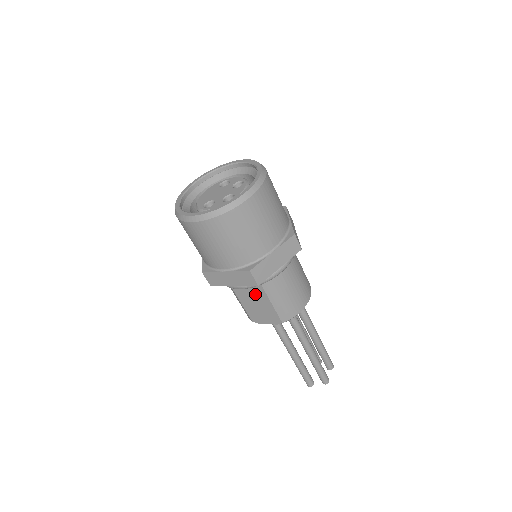
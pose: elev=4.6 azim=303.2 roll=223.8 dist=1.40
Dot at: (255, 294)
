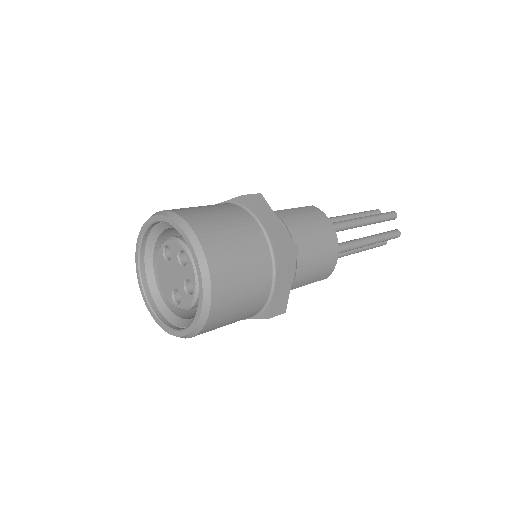
Dot at: occluded
